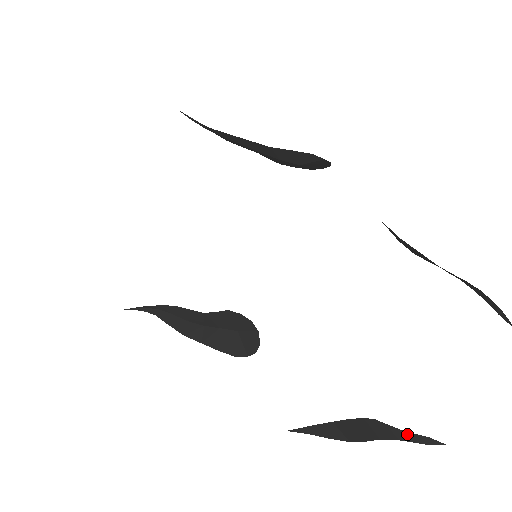
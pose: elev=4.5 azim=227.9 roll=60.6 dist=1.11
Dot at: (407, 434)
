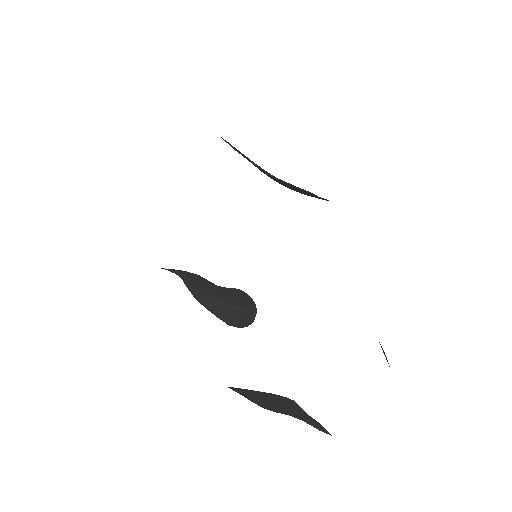
Dot at: (310, 418)
